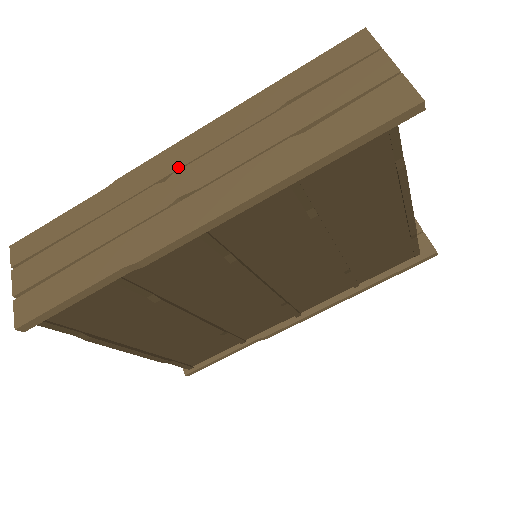
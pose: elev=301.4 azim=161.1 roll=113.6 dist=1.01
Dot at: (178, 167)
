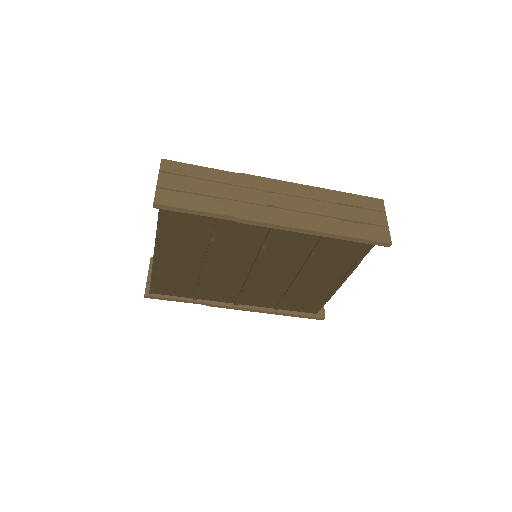
Dot at: (278, 192)
